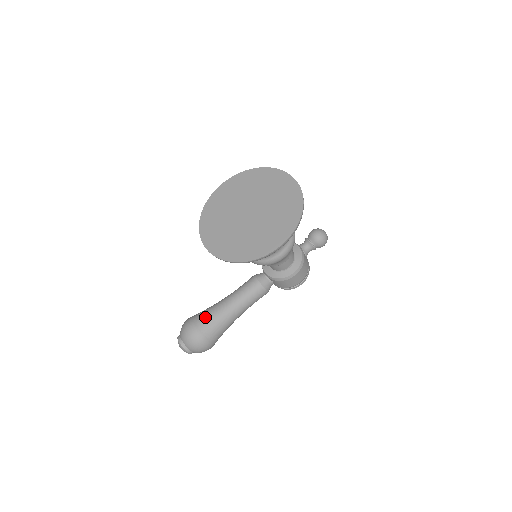
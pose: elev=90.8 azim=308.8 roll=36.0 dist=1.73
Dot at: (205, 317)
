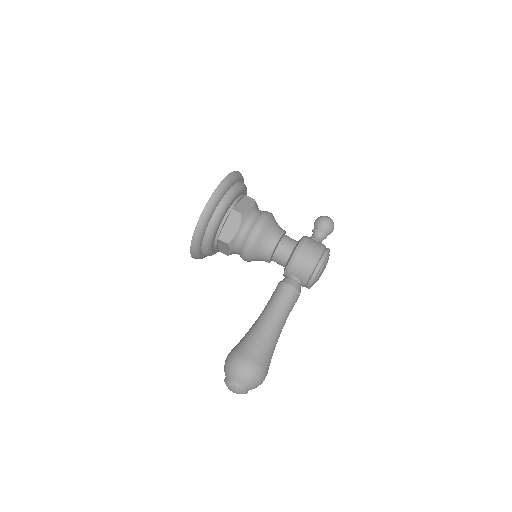
Dot at: occluded
